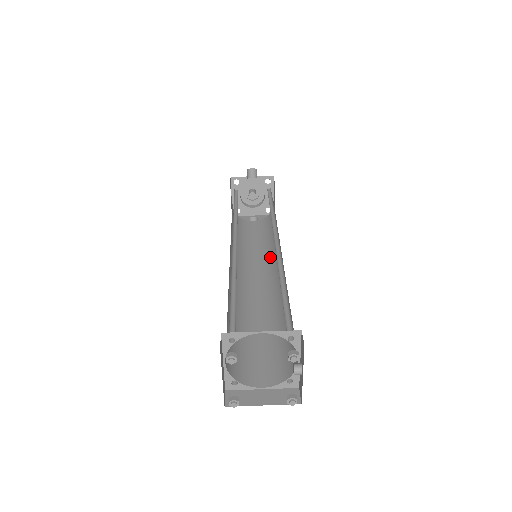
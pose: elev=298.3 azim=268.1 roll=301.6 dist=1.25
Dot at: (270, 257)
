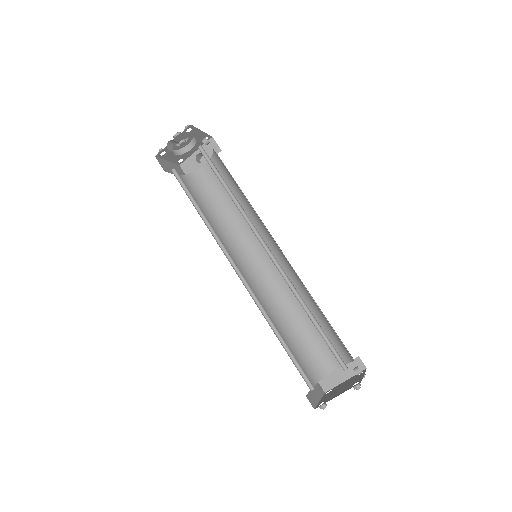
Dot at: (258, 226)
